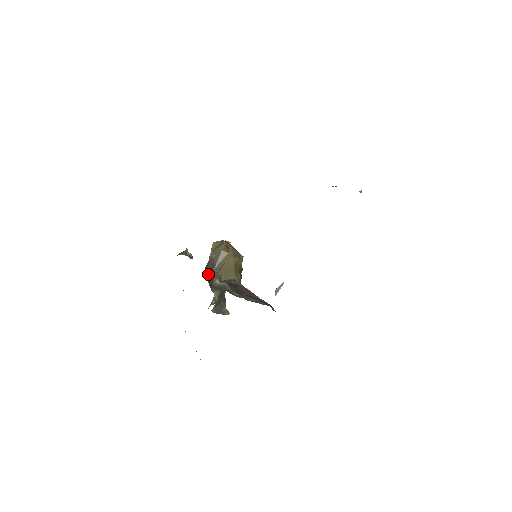
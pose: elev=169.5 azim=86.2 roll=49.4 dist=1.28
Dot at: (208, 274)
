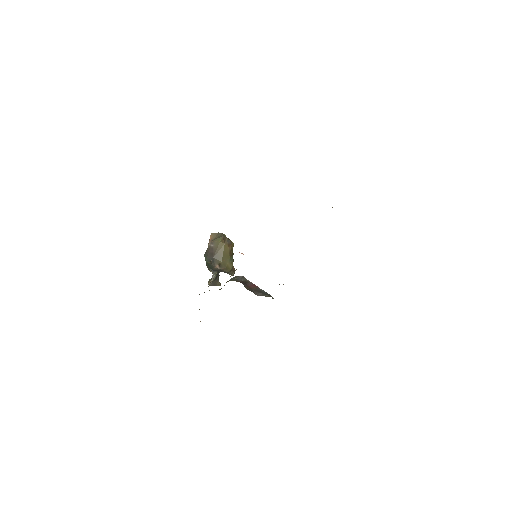
Dot at: (208, 260)
